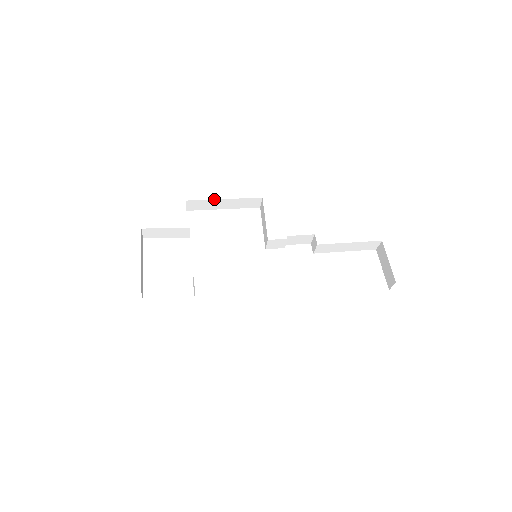
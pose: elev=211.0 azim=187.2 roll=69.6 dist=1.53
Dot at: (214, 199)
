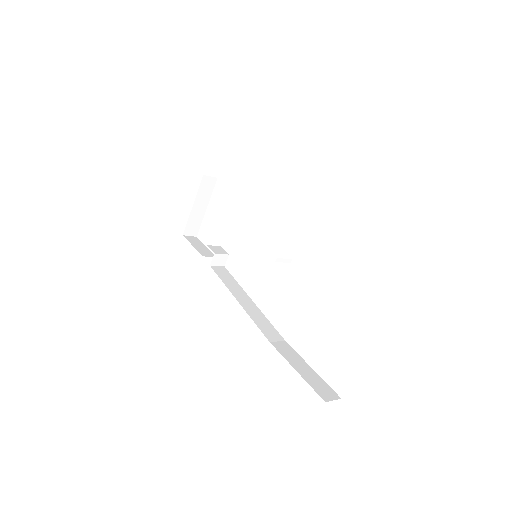
Dot at: occluded
